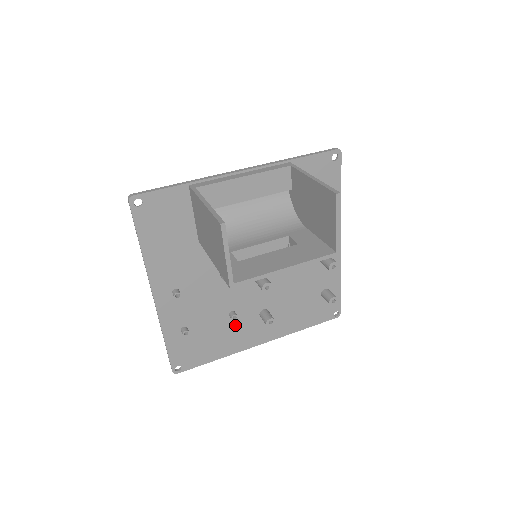
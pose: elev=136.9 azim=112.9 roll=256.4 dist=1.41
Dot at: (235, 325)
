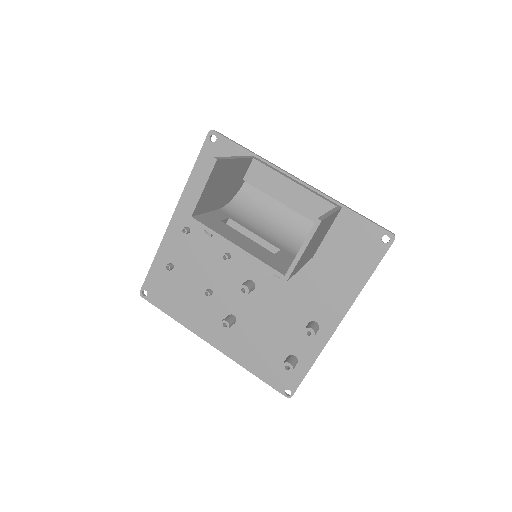
Dot at: (205, 304)
